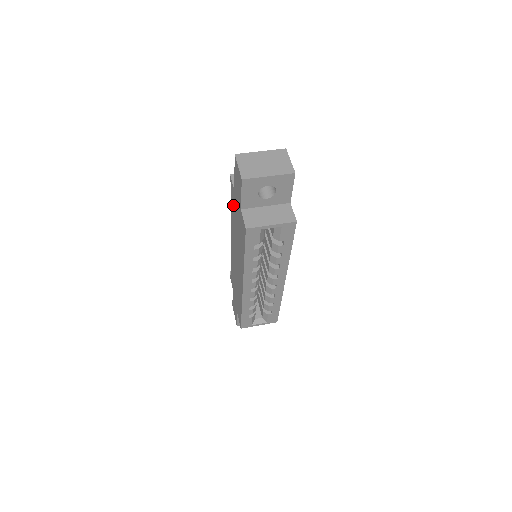
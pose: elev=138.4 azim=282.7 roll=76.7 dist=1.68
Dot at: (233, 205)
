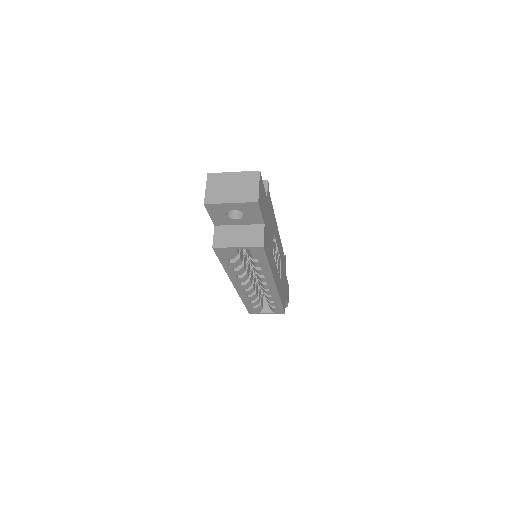
Dot at: occluded
